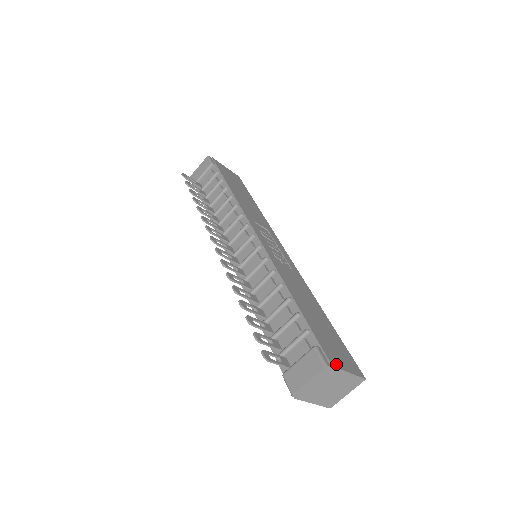
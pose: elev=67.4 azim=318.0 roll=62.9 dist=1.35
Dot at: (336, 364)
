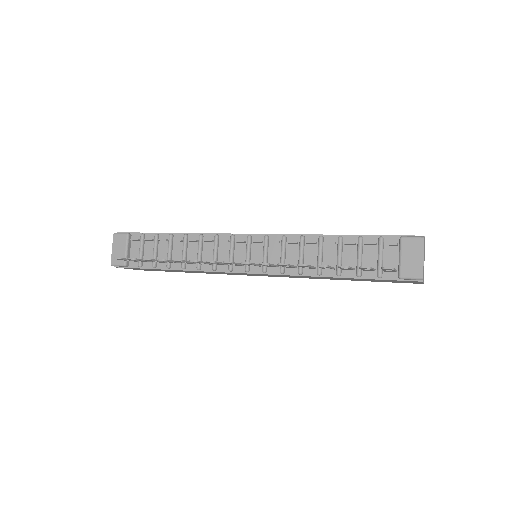
Dot at: occluded
